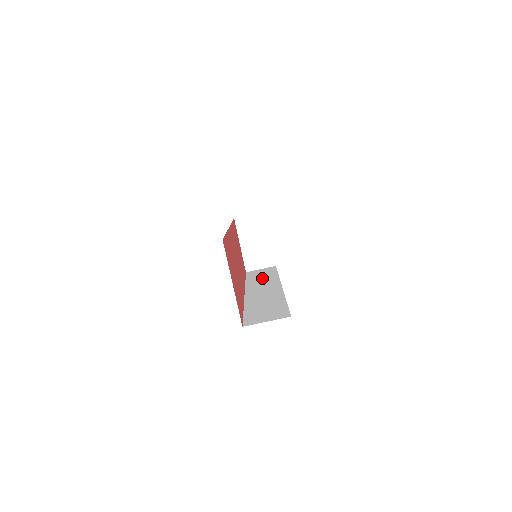
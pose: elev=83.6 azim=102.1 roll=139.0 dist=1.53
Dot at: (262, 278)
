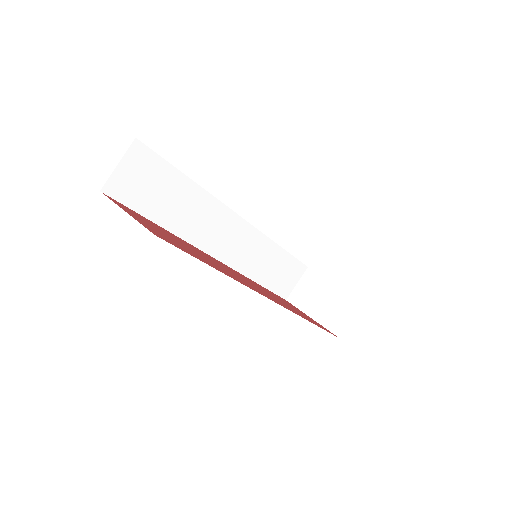
Dot at: occluded
